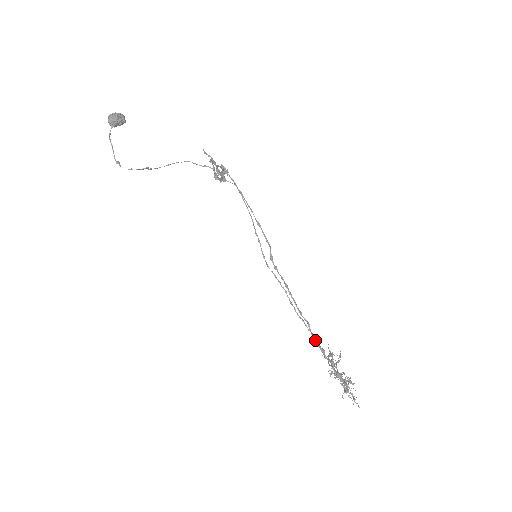
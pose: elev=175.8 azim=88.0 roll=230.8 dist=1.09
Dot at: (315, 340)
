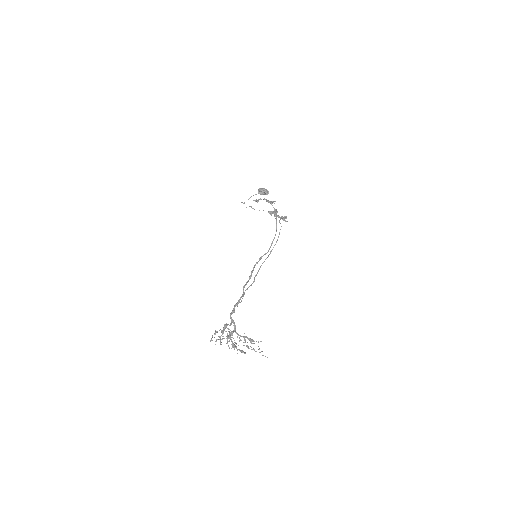
Dot at: (236, 303)
